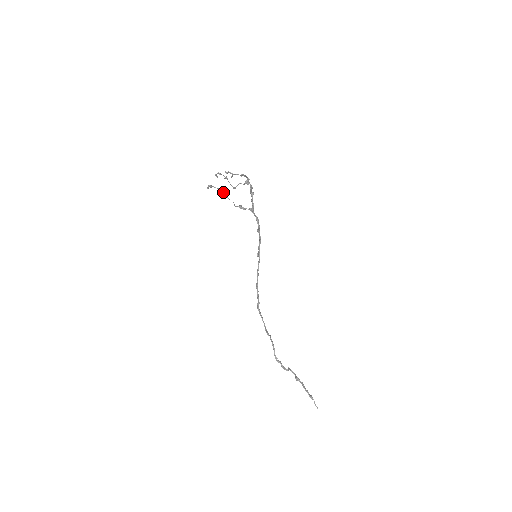
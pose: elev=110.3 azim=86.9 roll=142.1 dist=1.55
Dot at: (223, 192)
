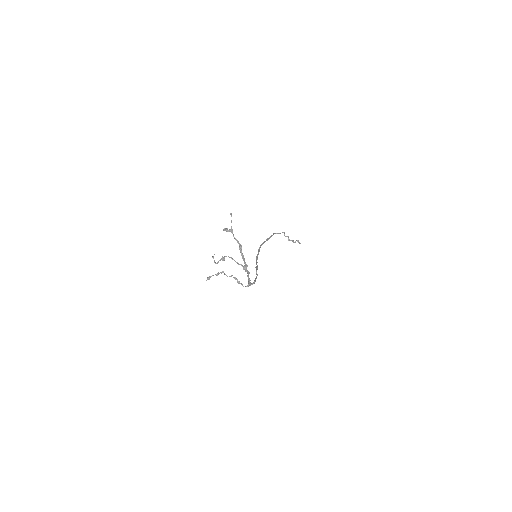
Dot at: occluded
